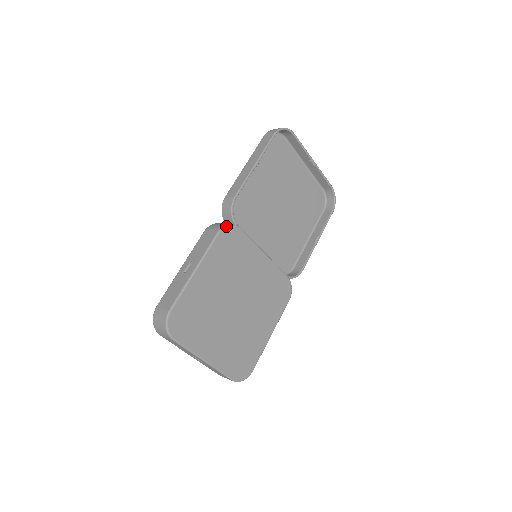
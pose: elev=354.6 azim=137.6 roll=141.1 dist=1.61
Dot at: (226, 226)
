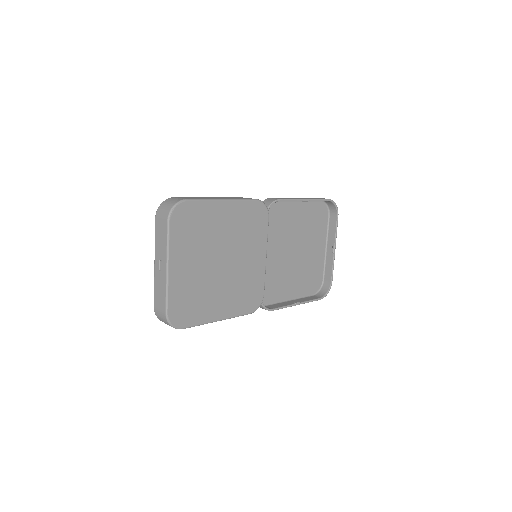
Dot at: (263, 203)
